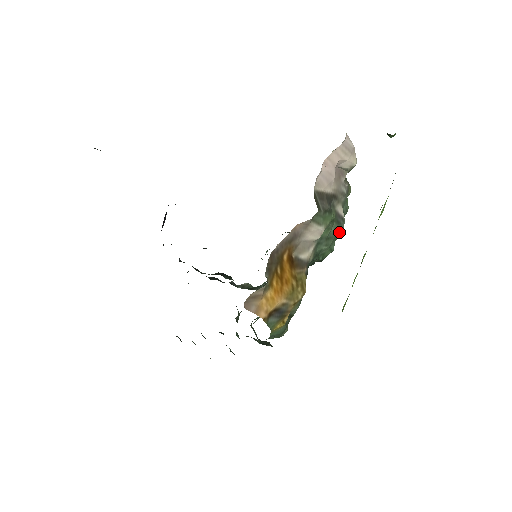
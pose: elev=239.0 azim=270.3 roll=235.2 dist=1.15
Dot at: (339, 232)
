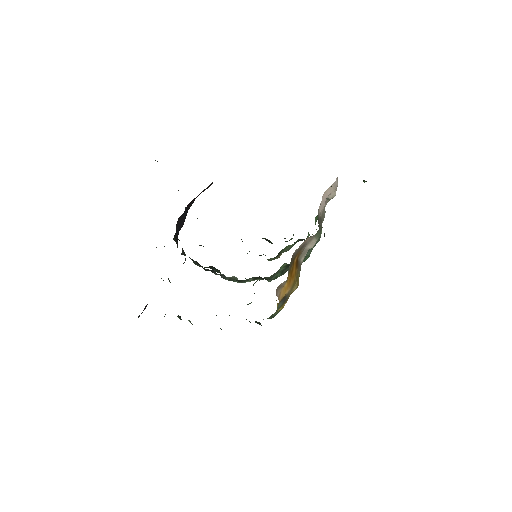
Dot at: occluded
